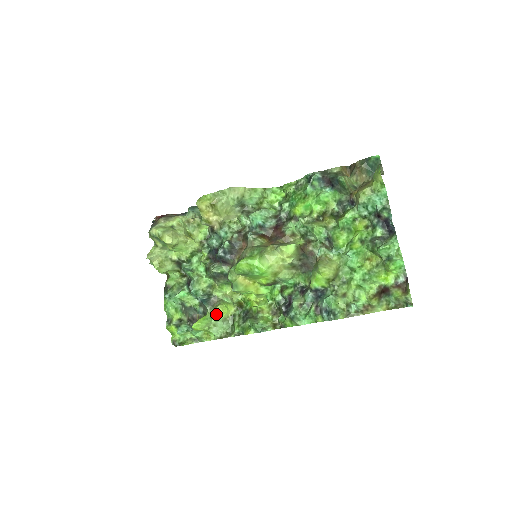
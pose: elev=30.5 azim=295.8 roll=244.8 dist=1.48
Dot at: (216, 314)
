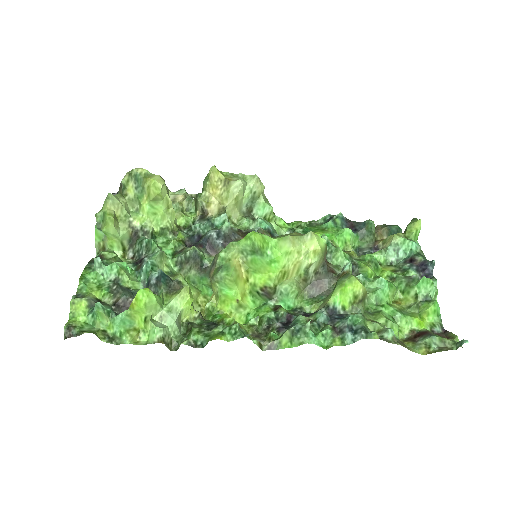
Dot at: (177, 297)
